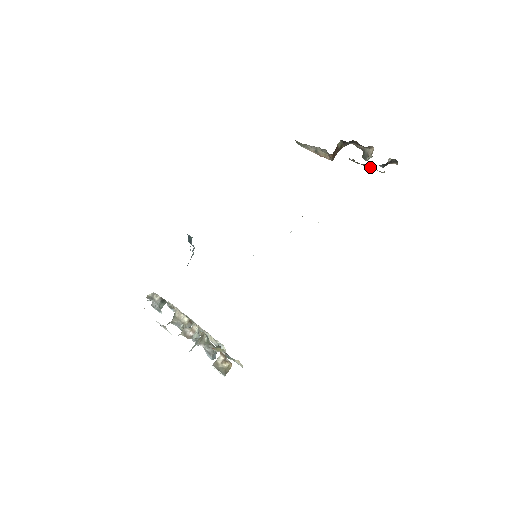
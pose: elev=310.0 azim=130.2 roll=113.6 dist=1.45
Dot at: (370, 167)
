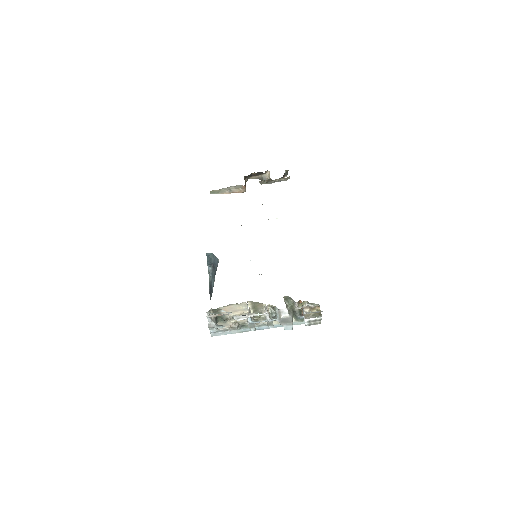
Dot at: (278, 179)
